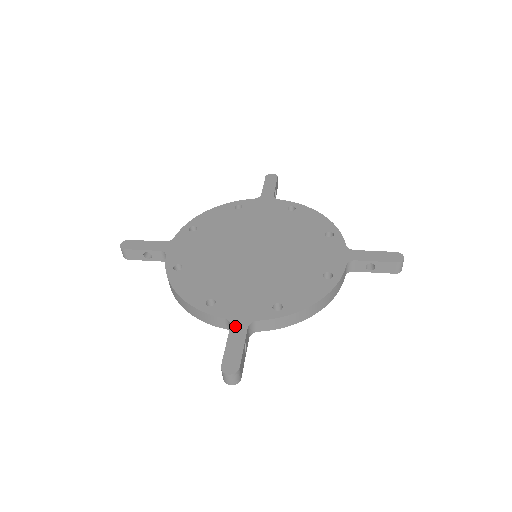
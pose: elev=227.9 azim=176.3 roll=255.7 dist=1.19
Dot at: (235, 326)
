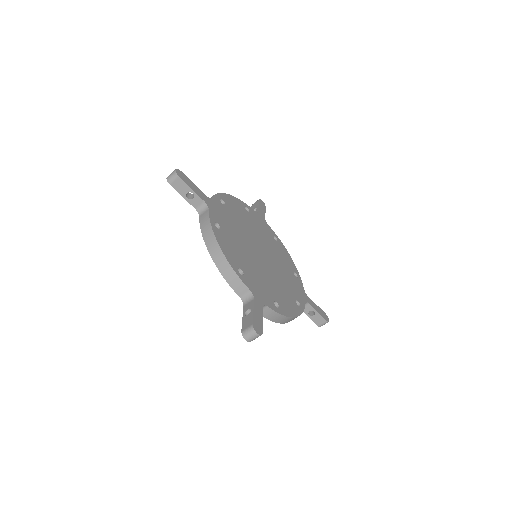
Dot at: (257, 301)
